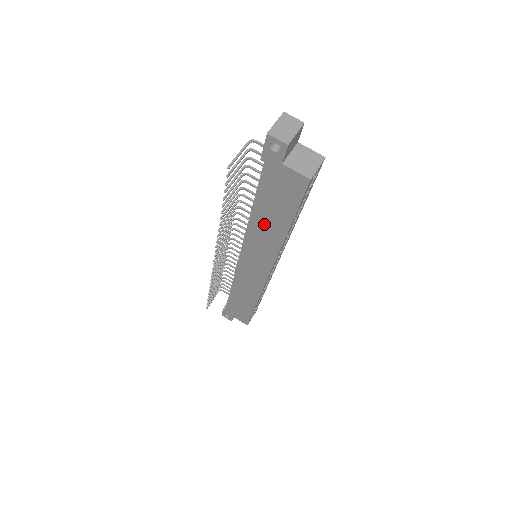
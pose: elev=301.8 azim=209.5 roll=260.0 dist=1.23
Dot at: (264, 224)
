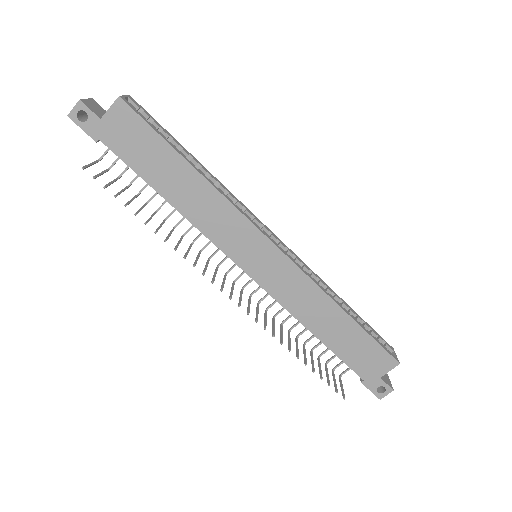
Dot at: (182, 193)
